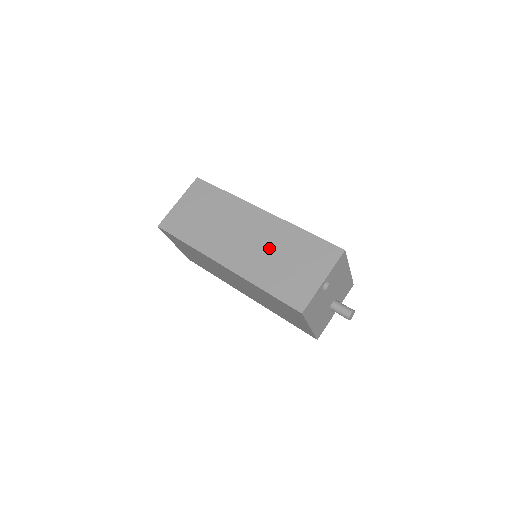
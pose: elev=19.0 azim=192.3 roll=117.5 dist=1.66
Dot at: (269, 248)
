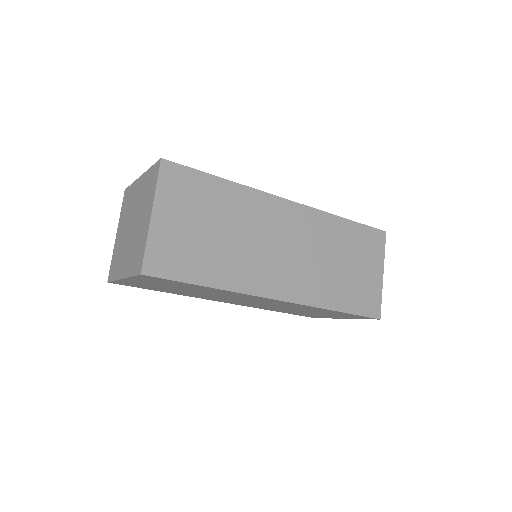
Dot at: (321, 255)
